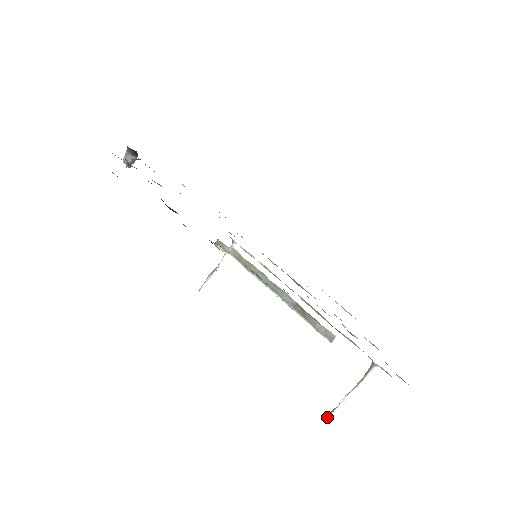
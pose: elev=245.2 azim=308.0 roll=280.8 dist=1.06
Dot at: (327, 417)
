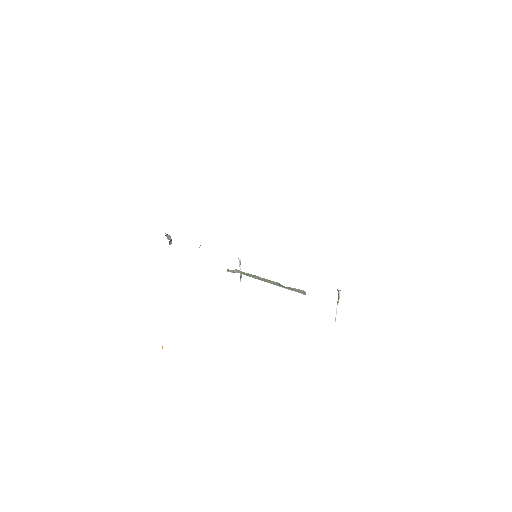
Dot at: occluded
